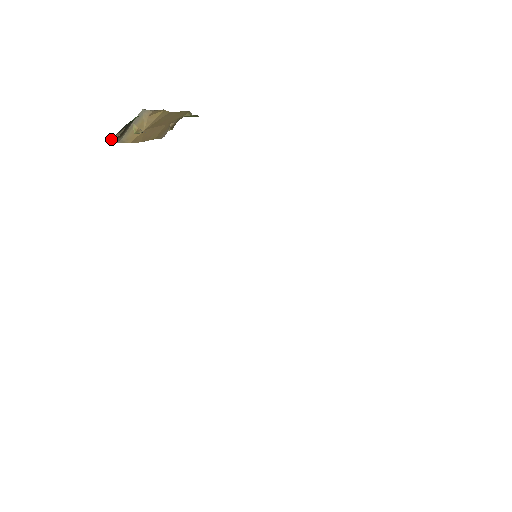
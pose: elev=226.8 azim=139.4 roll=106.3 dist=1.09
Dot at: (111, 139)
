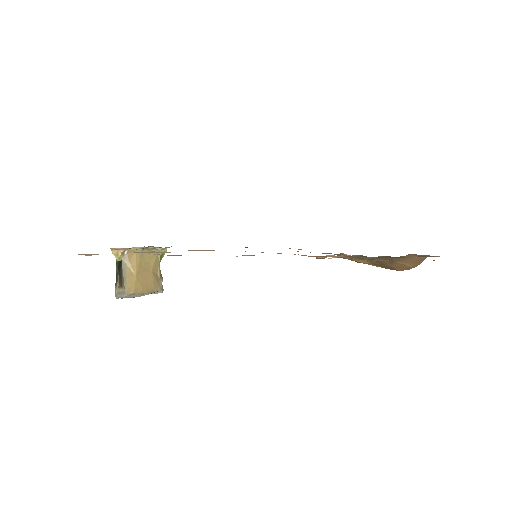
Dot at: (116, 291)
